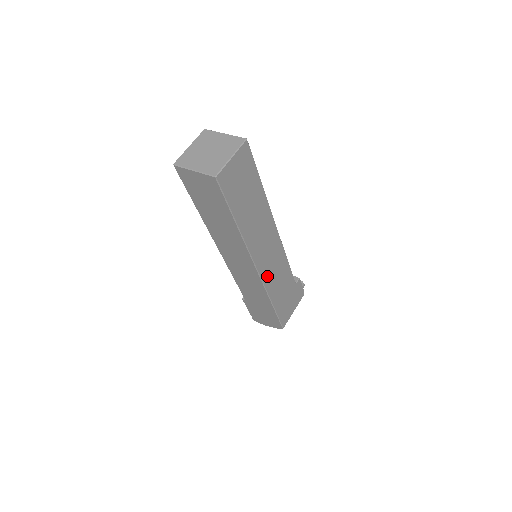
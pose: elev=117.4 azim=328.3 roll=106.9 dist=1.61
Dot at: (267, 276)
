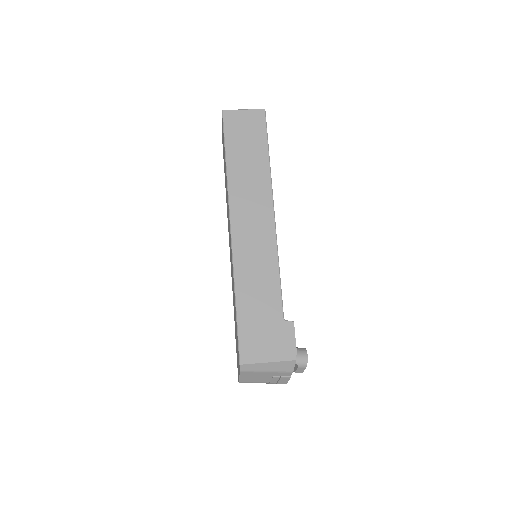
Dot at: (241, 253)
